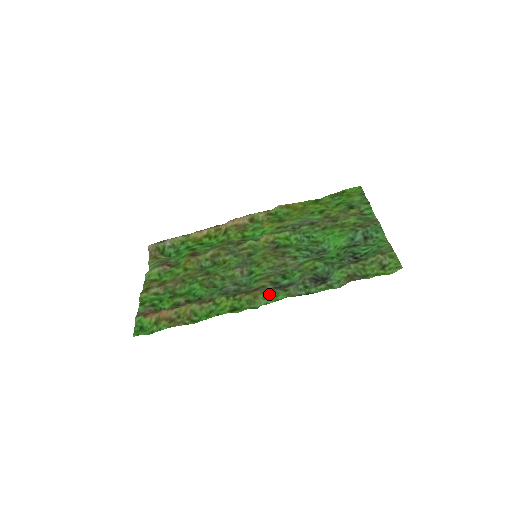
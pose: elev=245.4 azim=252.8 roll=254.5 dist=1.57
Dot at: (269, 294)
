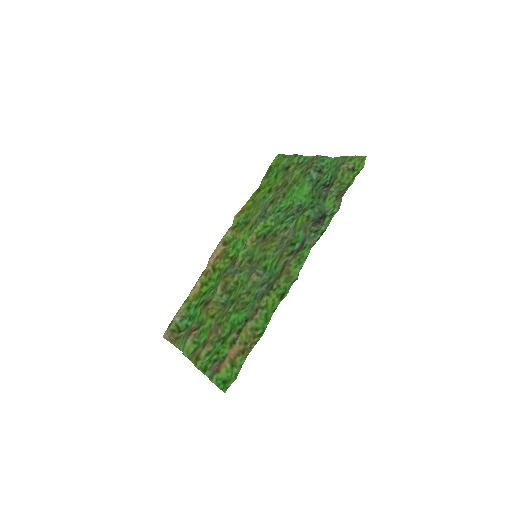
Dot at: (296, 261)
